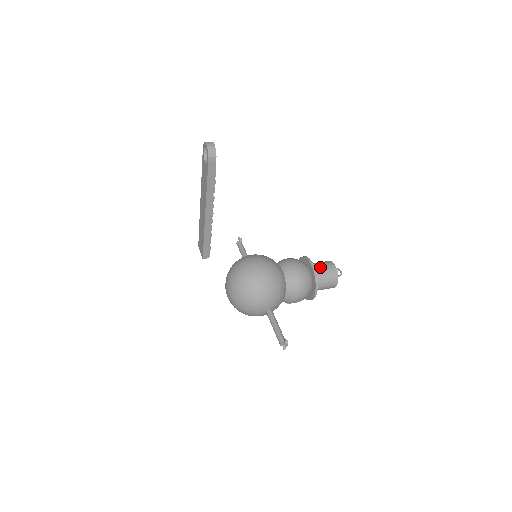
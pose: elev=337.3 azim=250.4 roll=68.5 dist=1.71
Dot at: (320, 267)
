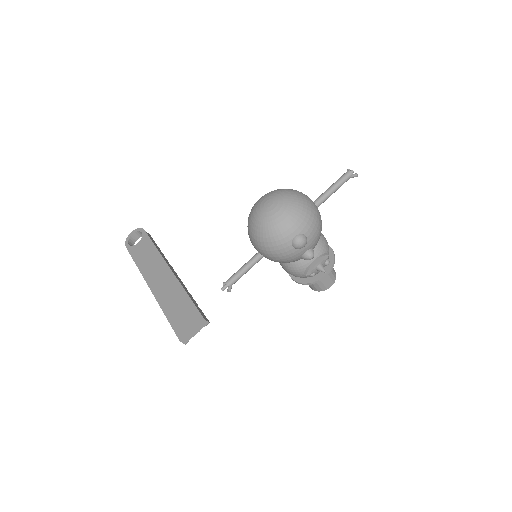
Dot at: occluded
